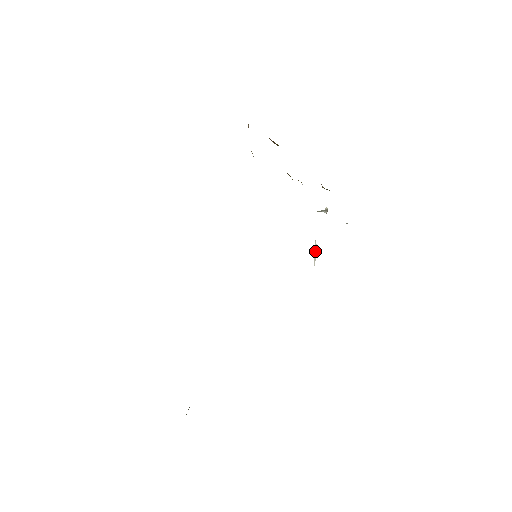
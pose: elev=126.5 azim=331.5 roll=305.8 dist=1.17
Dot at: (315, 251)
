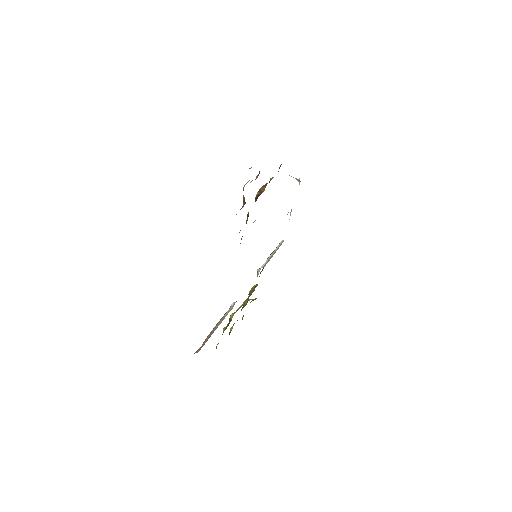
Dot at: (290, 213)
